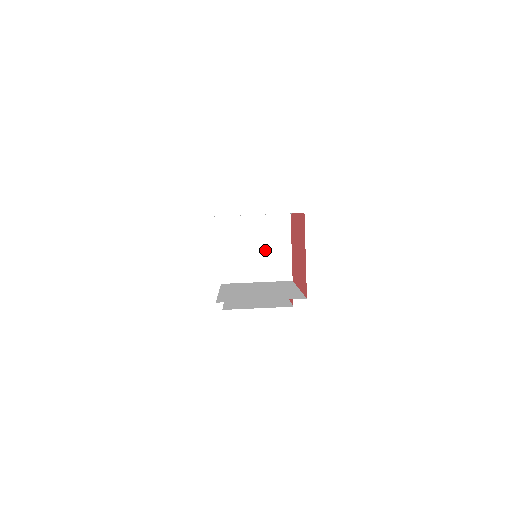
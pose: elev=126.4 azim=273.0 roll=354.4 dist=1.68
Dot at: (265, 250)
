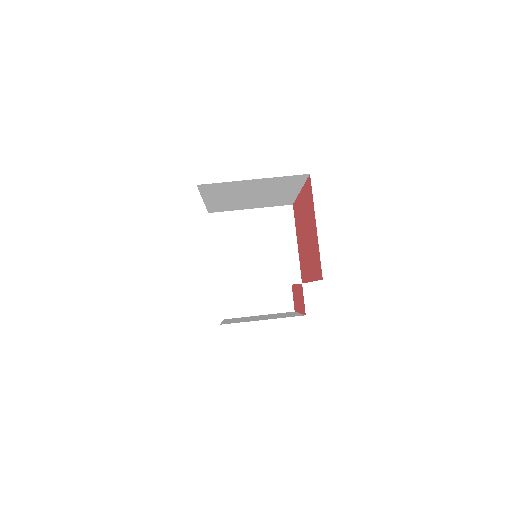
Dot at: (266, 249)
